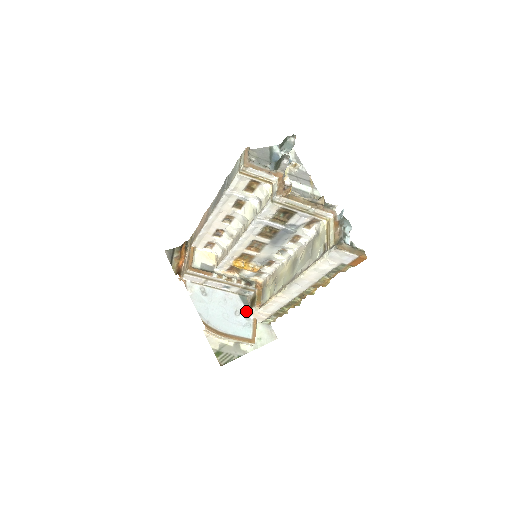
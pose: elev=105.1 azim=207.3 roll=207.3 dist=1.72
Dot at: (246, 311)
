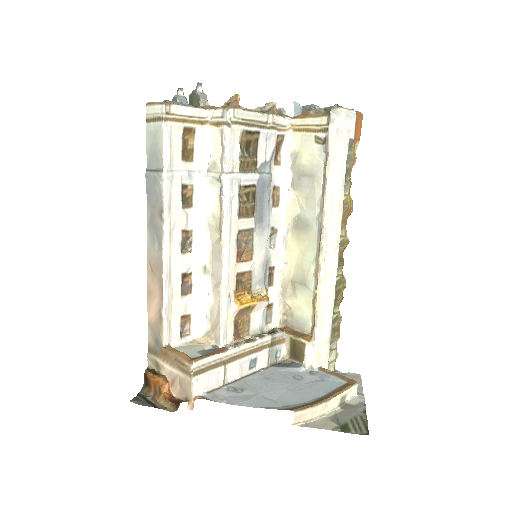
Dot at: (302, 369)
